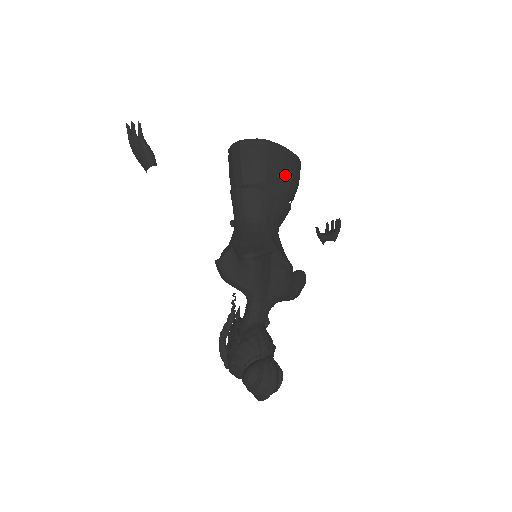
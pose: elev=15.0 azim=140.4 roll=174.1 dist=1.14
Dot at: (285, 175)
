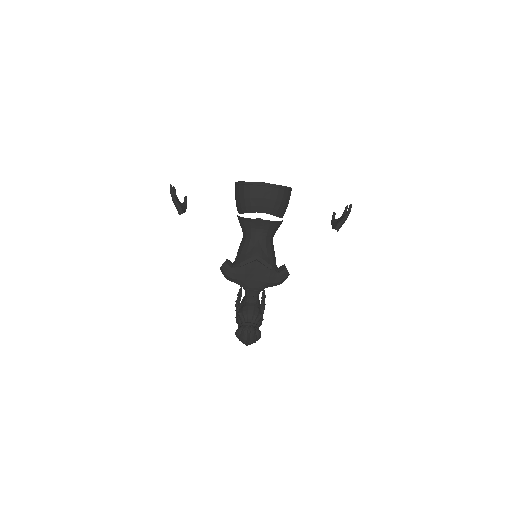
Dot at: (267, 203)
